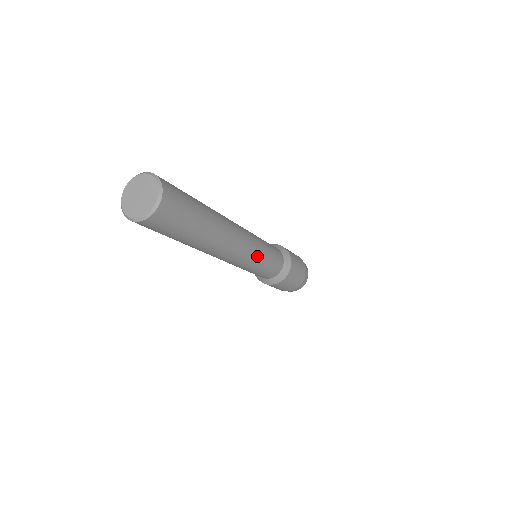
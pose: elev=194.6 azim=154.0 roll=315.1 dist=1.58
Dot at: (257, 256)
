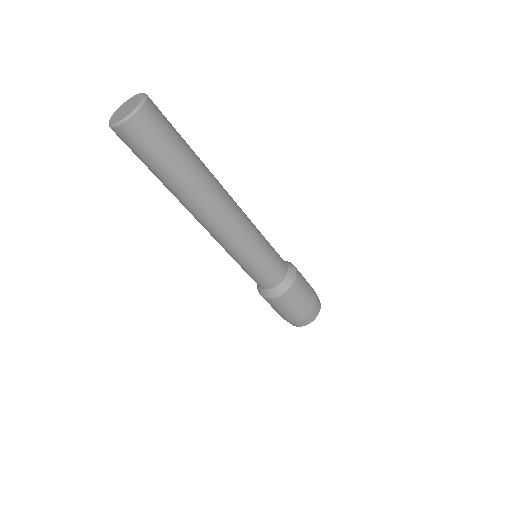
Dot at: (256, 229)
